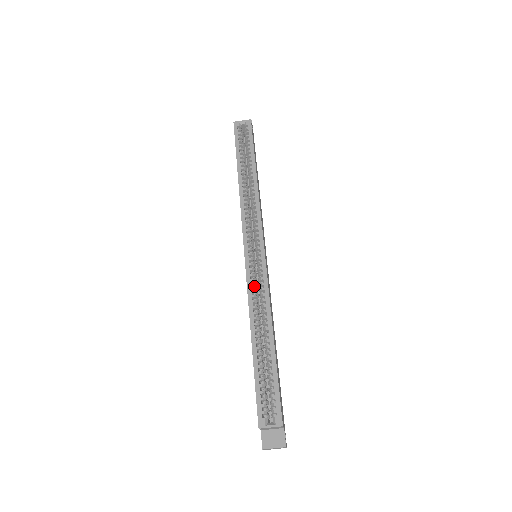
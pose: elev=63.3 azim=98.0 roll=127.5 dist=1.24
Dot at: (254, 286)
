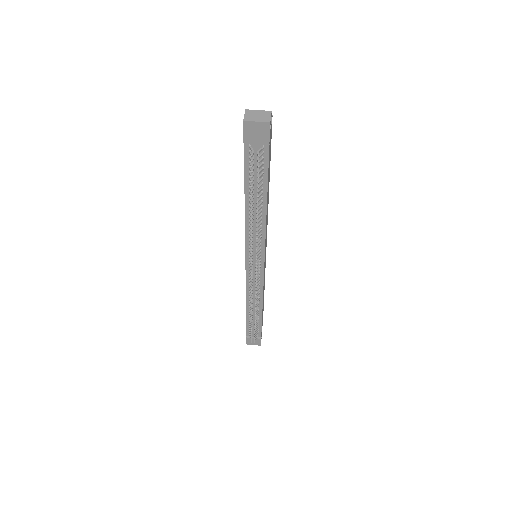
Dot at: occluded
